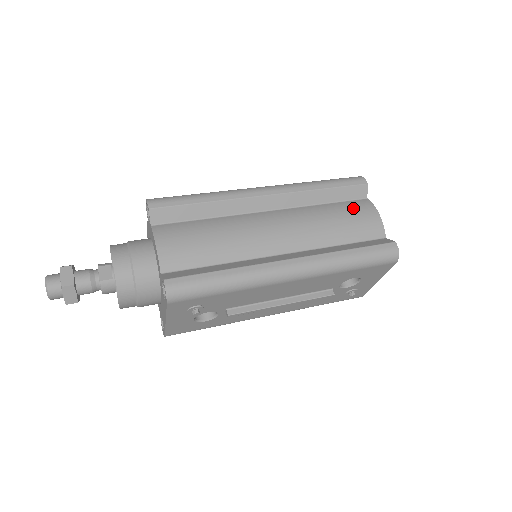
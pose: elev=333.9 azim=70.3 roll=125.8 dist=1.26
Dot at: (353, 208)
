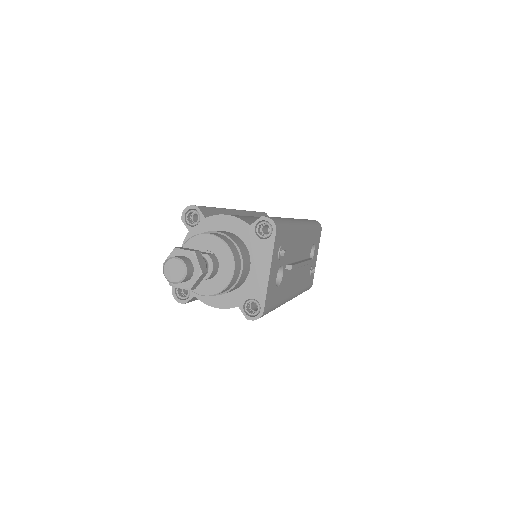
Dot at: occluded
